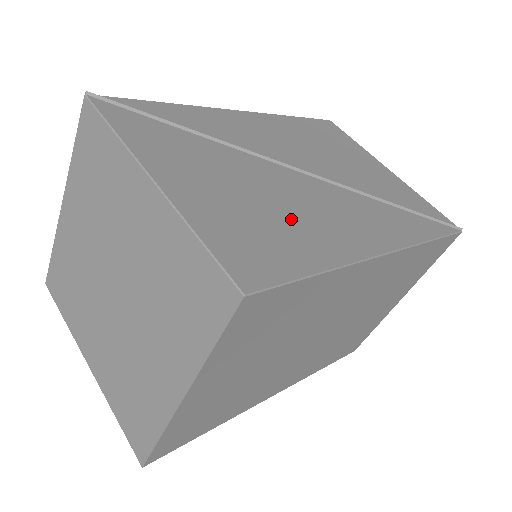
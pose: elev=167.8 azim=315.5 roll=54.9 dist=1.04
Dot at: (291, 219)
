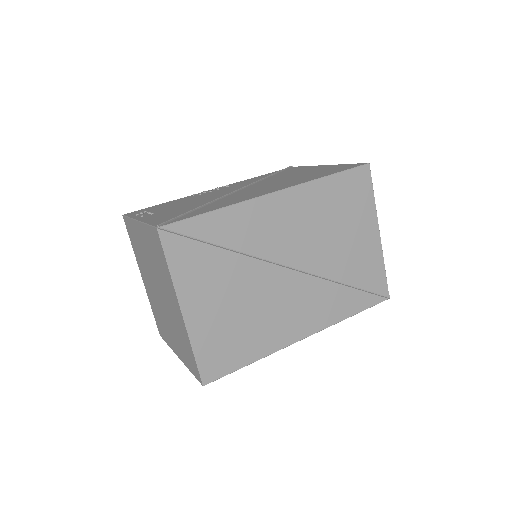
Dot at: (255, 324)
